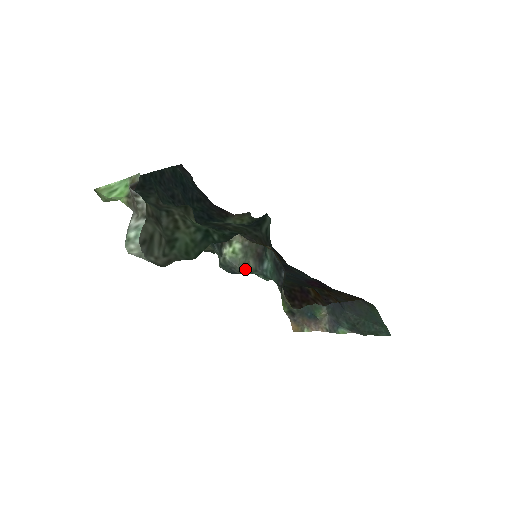
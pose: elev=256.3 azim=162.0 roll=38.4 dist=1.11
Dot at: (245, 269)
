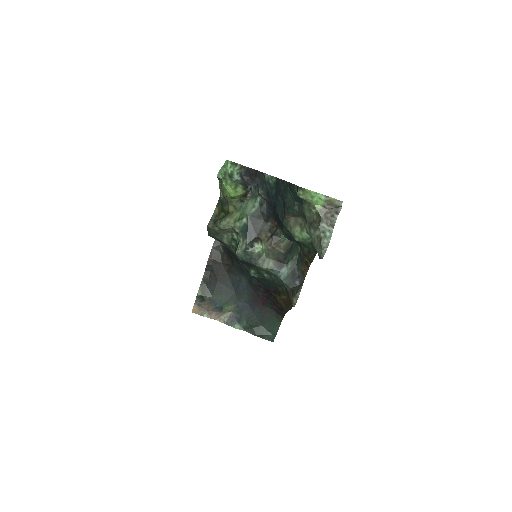
Dot at: (263, 264)
